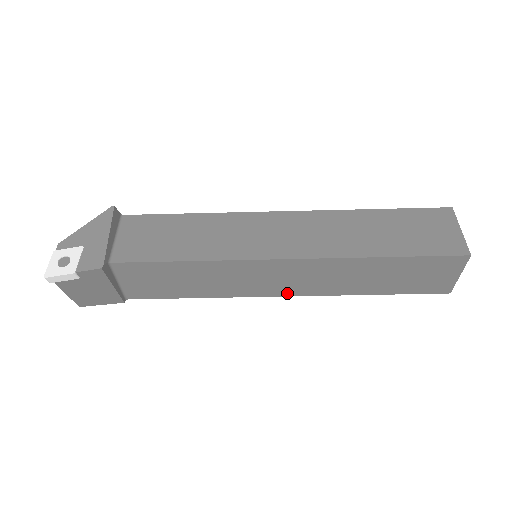
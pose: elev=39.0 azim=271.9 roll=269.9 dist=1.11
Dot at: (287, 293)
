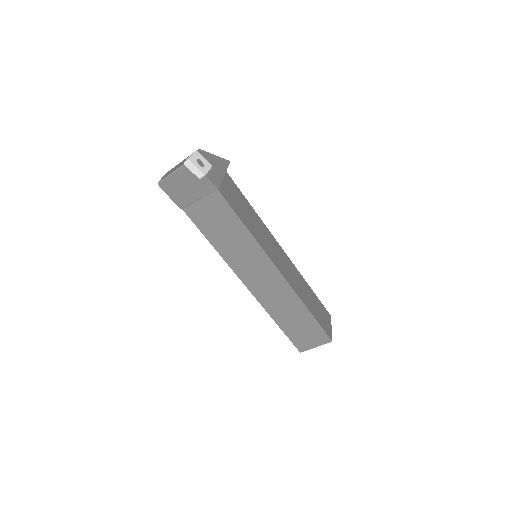
Dot at: (251, 287)
